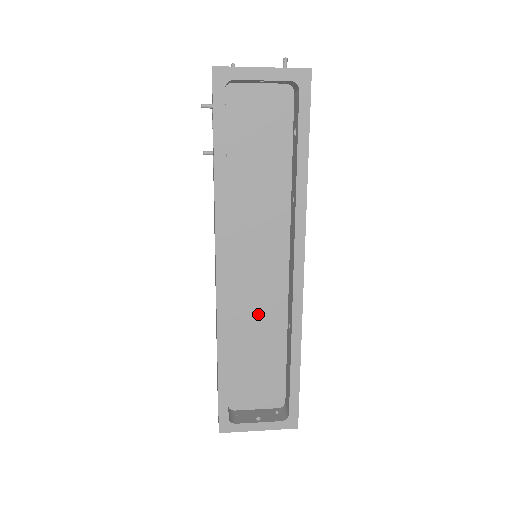
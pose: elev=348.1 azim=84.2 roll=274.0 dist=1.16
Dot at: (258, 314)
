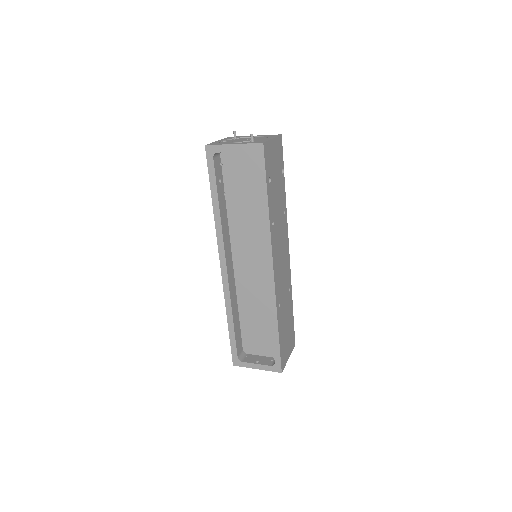
Dot at: (255, 294)
